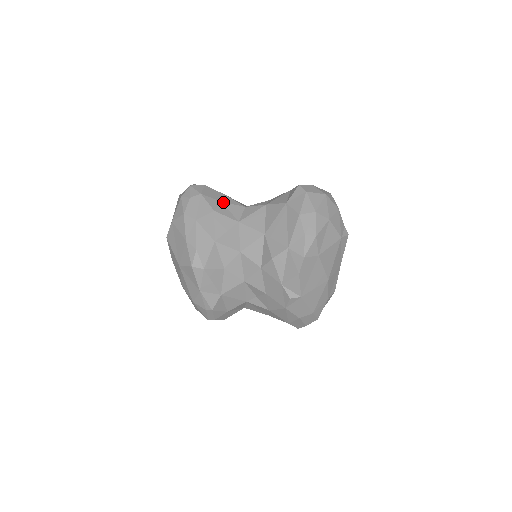
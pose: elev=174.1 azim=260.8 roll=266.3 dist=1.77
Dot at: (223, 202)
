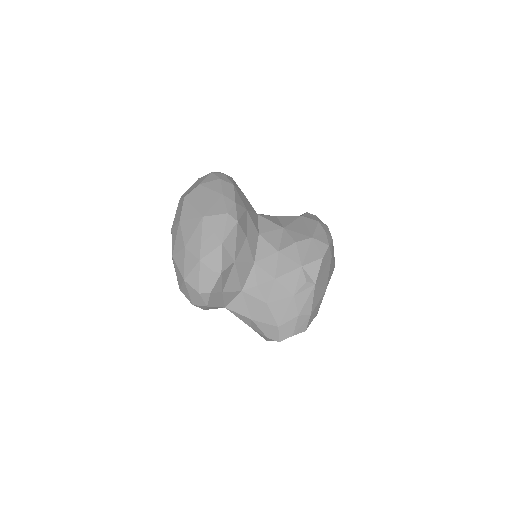
Dot at: occluded
